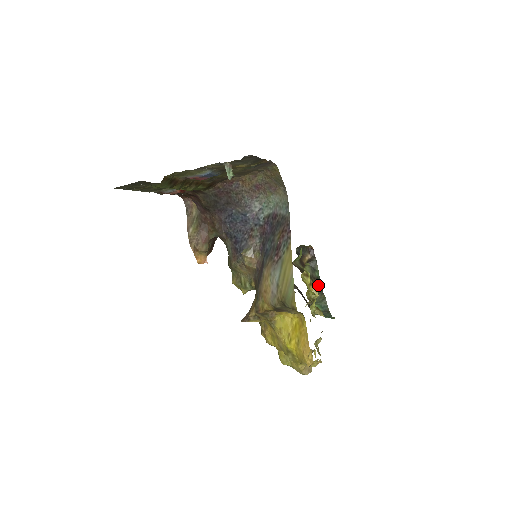
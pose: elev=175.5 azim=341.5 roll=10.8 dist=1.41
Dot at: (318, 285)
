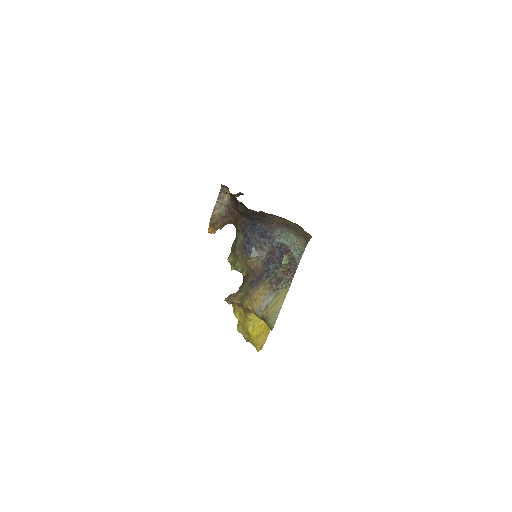
Dot at: occluded
